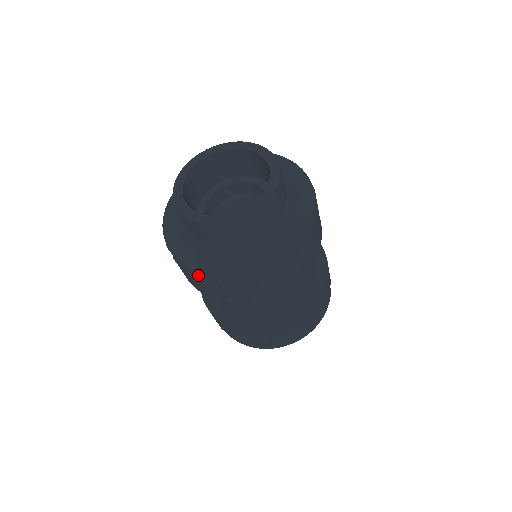
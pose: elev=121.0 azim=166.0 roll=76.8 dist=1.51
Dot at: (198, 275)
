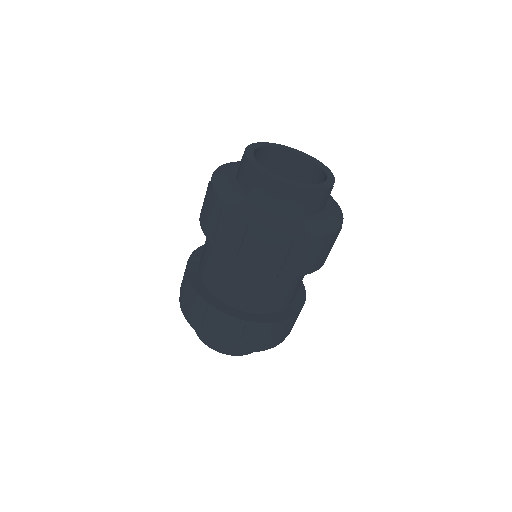
Dot at: (263, 233)
